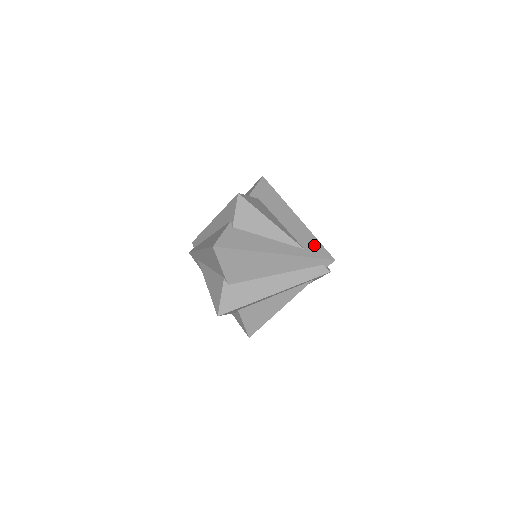
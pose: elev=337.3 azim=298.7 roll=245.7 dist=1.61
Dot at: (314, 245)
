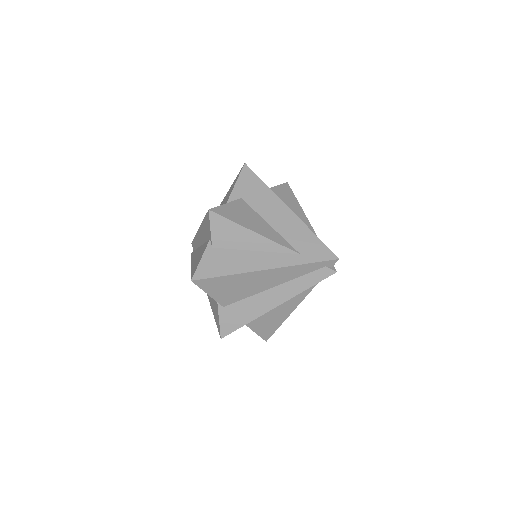
Dot at: (312, 245)
